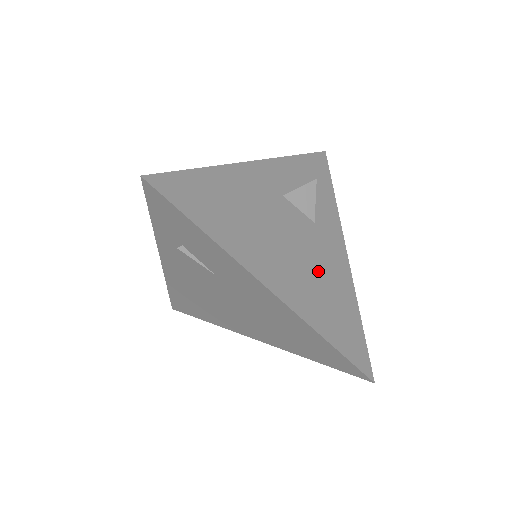
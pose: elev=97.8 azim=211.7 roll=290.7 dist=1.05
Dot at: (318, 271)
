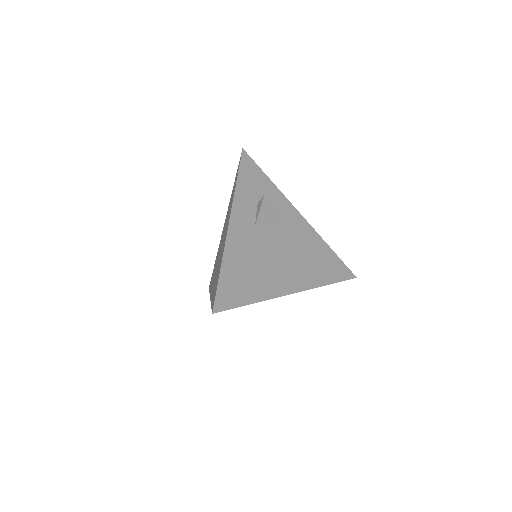
Dot at: (300, 250)
